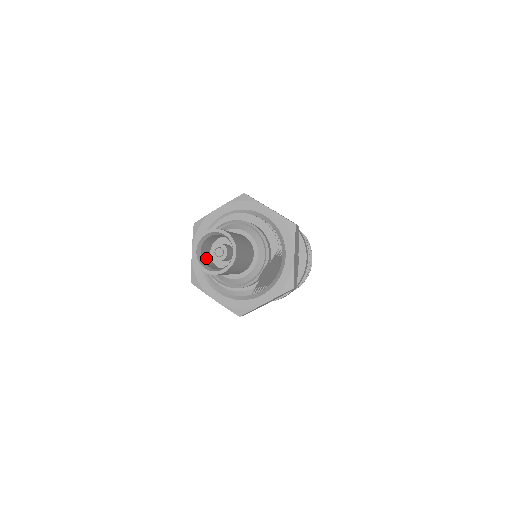
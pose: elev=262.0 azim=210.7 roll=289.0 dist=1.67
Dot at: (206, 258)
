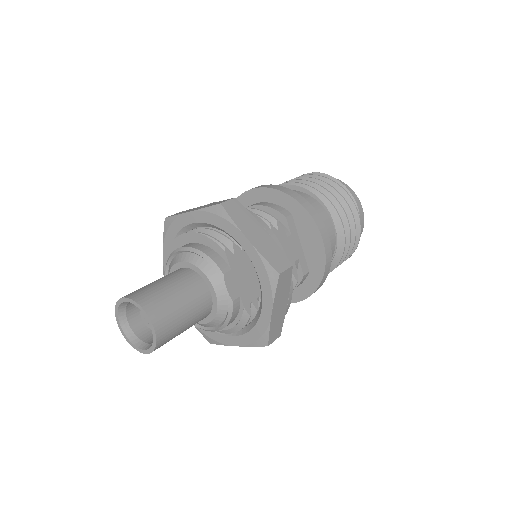
Dot at: occluded
